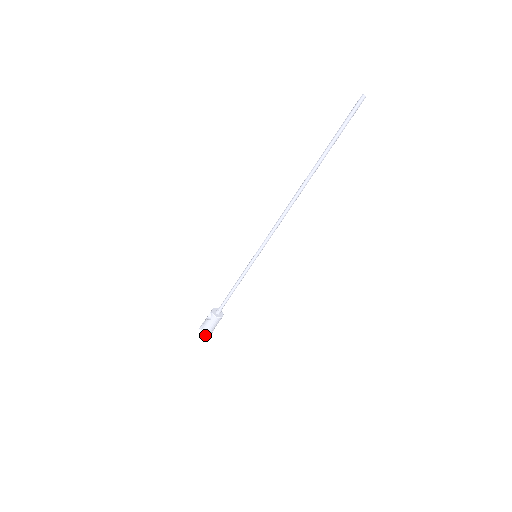
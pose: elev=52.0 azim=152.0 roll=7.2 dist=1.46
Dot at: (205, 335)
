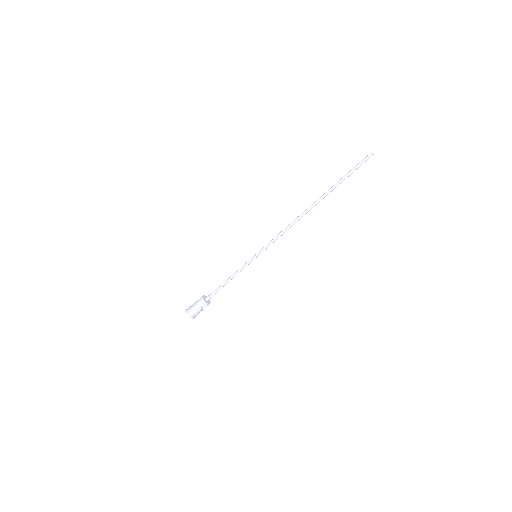
Dot at: (186, 313)
